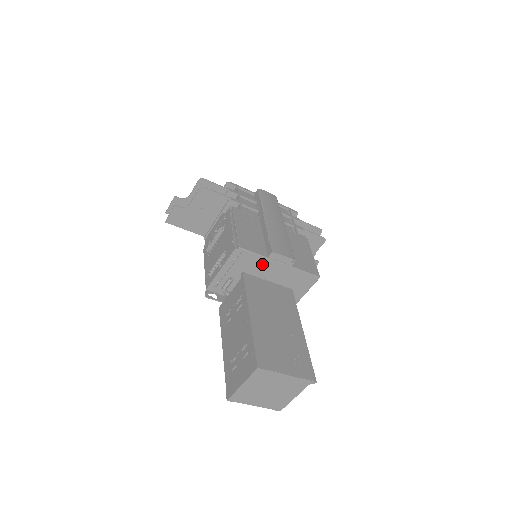
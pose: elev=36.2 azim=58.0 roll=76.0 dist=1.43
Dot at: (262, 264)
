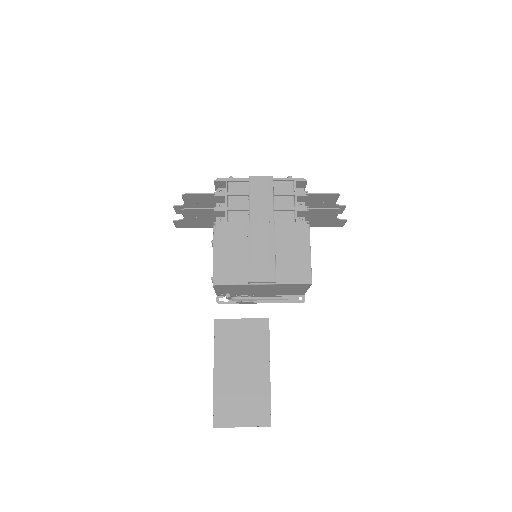
Dot at: (246, 286)
